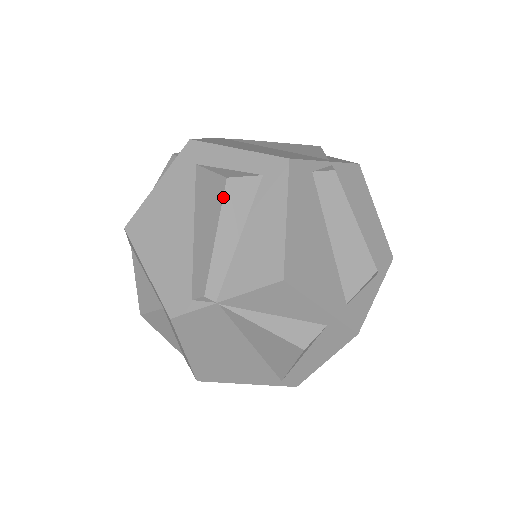
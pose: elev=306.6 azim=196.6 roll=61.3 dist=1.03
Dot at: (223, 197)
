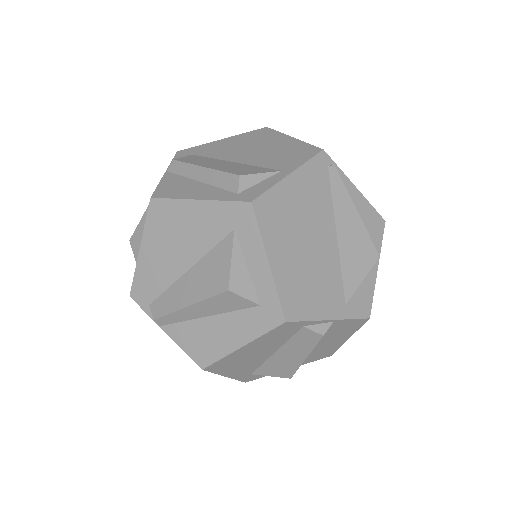
Dot at: (214, 296)
